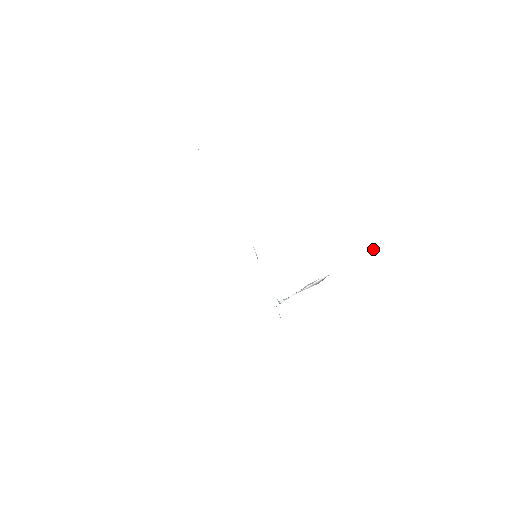
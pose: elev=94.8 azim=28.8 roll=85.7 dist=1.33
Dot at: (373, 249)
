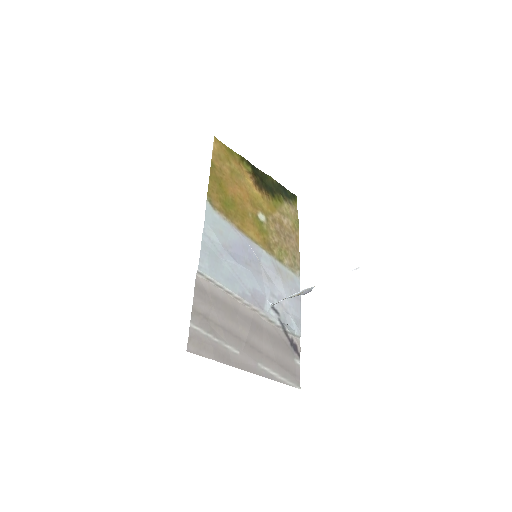
Dot at: (361, 267)
